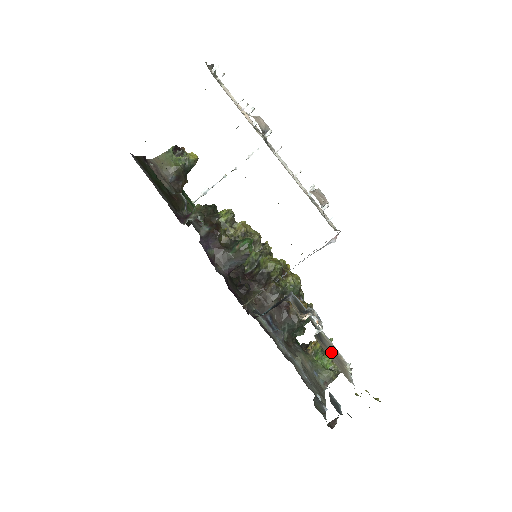
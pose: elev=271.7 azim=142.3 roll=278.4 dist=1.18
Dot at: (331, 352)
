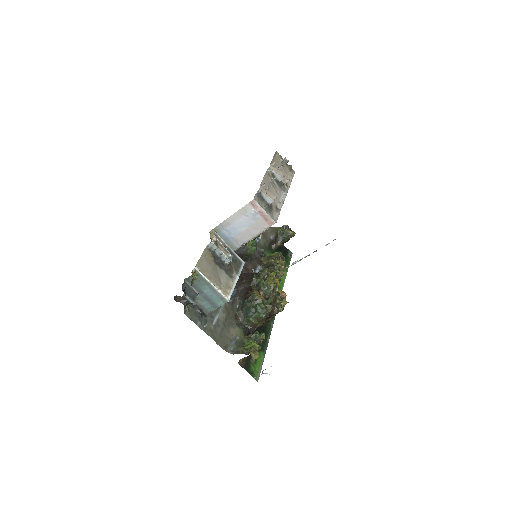
Dot at: (214, 269)
